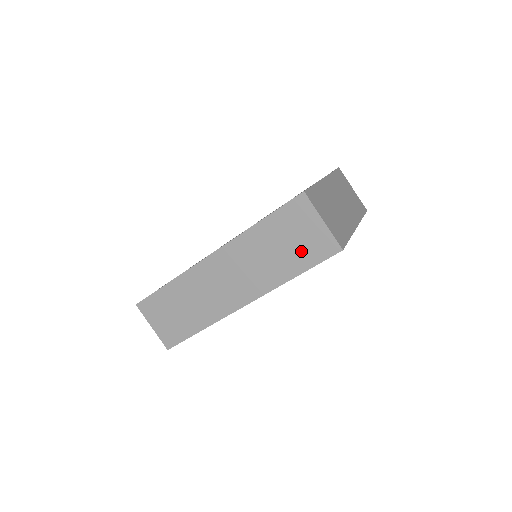
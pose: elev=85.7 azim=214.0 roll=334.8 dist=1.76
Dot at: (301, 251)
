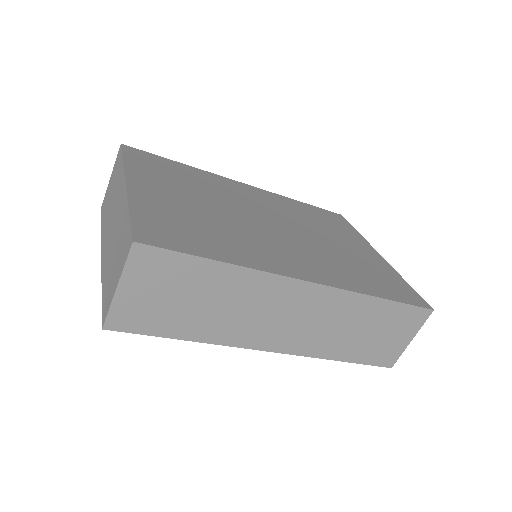
Dot at: (373, 347)
